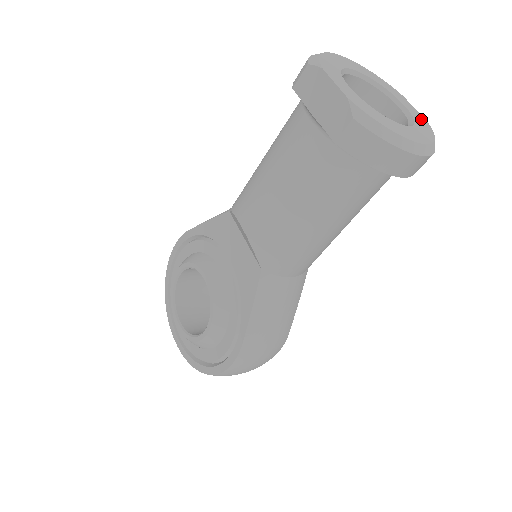
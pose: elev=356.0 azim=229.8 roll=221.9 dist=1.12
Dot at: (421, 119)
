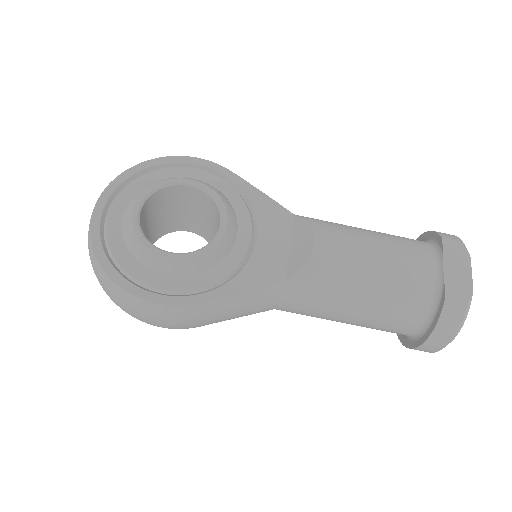
Dot at: occluded
